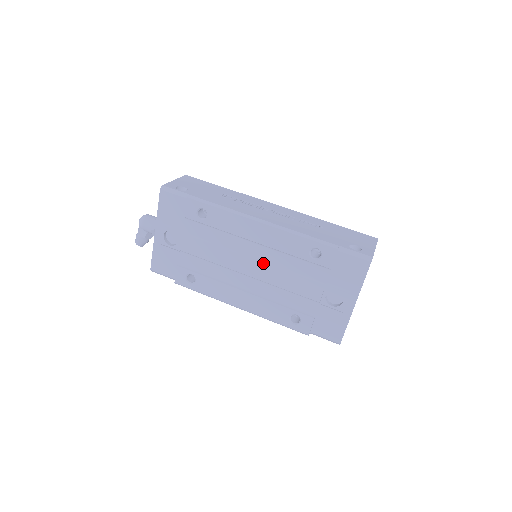
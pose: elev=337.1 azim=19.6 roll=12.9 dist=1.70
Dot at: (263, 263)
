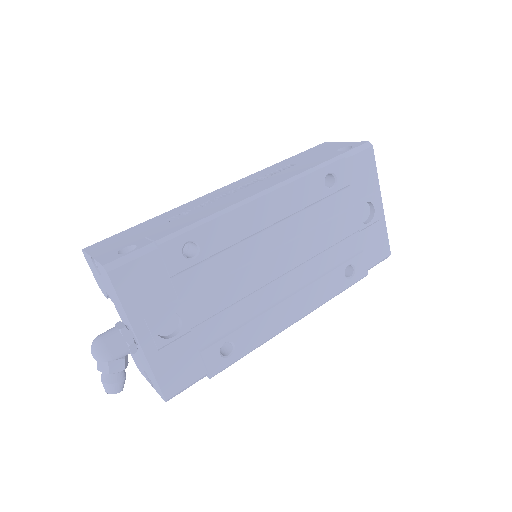
Dot at: (291, 242)
